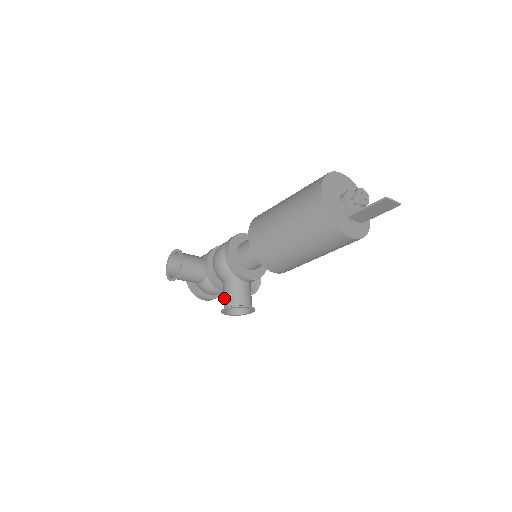
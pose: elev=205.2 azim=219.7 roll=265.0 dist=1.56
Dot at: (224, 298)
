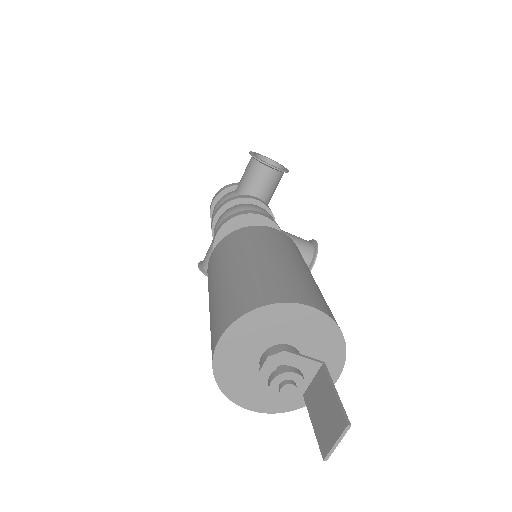
Dot at: occluded
